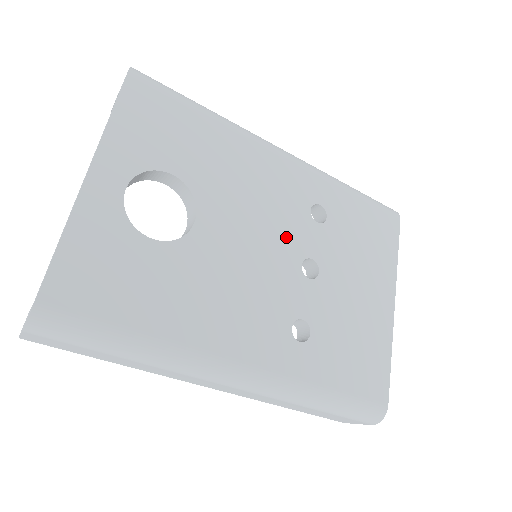
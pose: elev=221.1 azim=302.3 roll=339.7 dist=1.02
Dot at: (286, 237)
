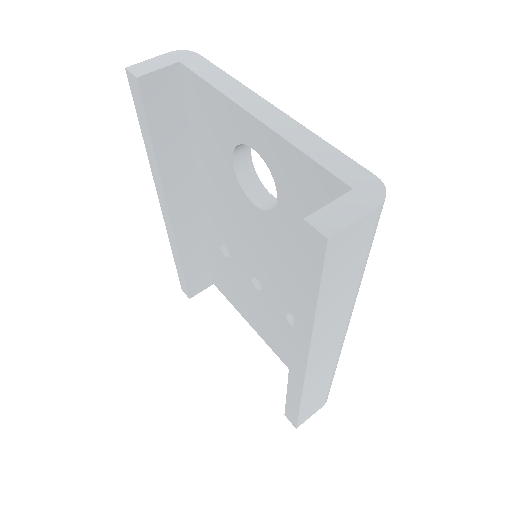
Dot at: occluded
